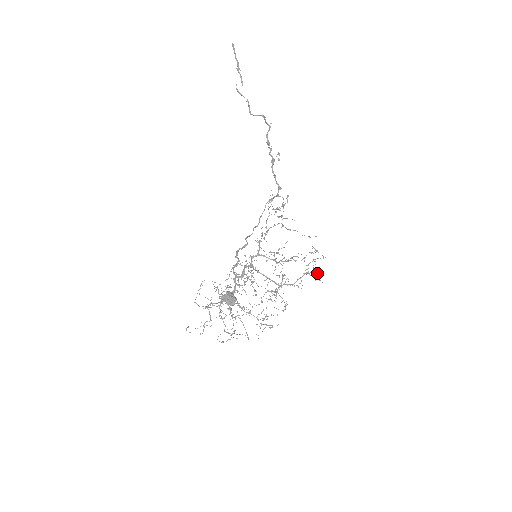
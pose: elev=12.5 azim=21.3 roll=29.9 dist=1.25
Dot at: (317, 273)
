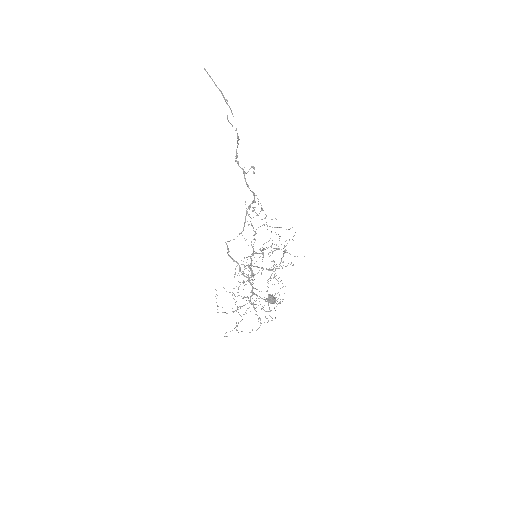
Dot at: occluded
